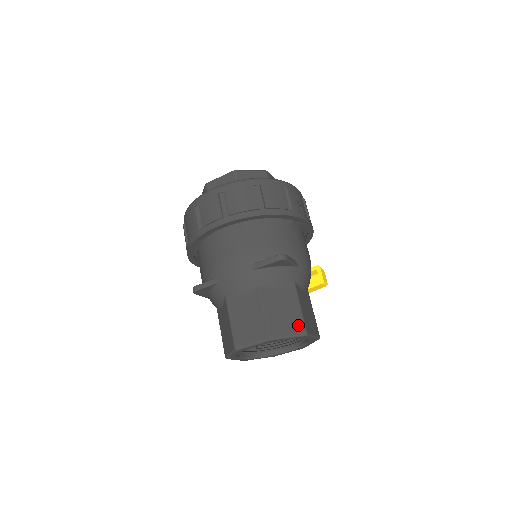
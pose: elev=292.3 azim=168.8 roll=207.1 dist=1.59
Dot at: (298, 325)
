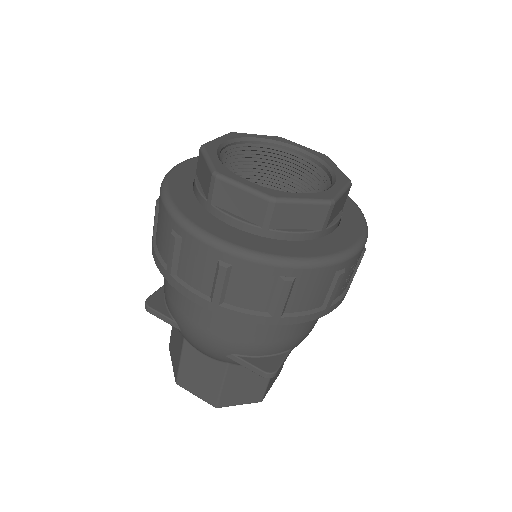
Dot at: (256, 396)
